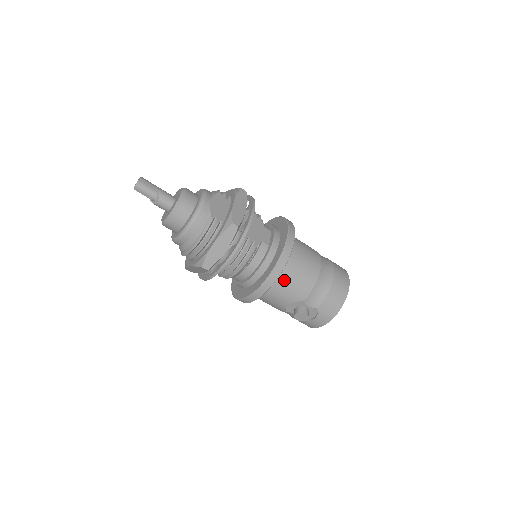
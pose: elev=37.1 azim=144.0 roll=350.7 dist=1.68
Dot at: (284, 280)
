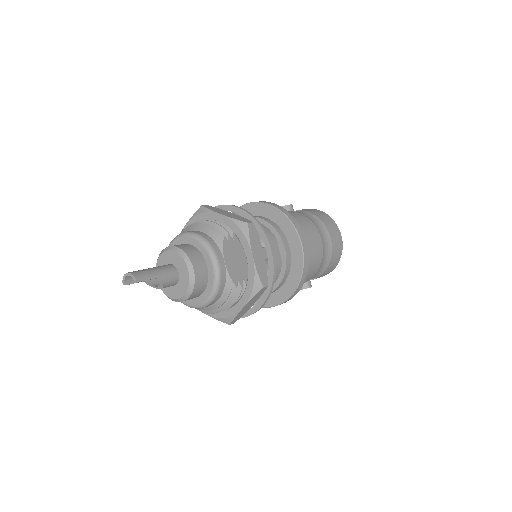
Dot at: occluded
